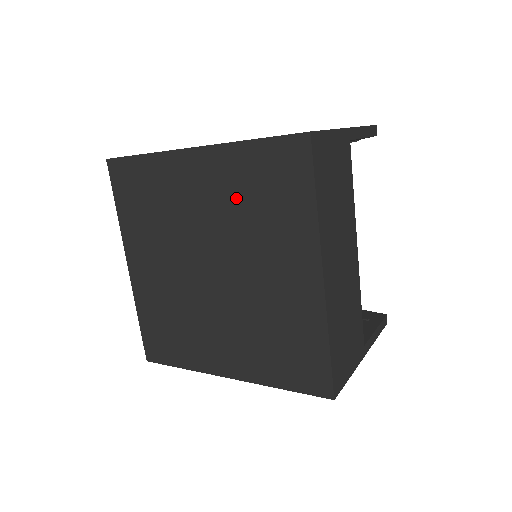
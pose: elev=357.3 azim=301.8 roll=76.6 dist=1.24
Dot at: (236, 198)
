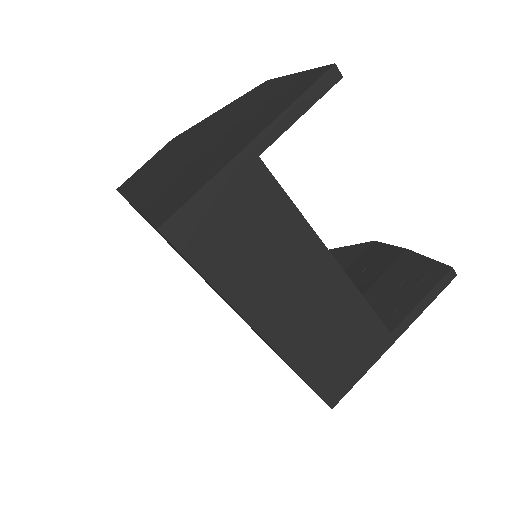
Dot at: occluded
